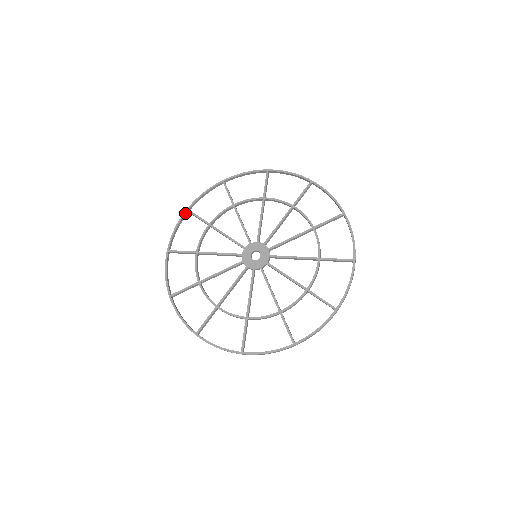
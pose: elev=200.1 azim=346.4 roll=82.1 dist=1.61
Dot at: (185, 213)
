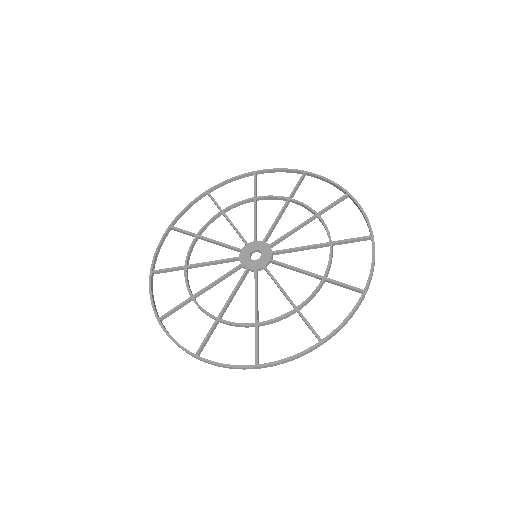
Dot at: (167, 230)
